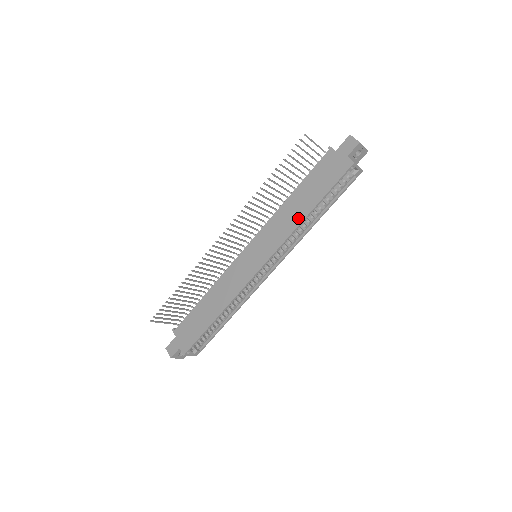
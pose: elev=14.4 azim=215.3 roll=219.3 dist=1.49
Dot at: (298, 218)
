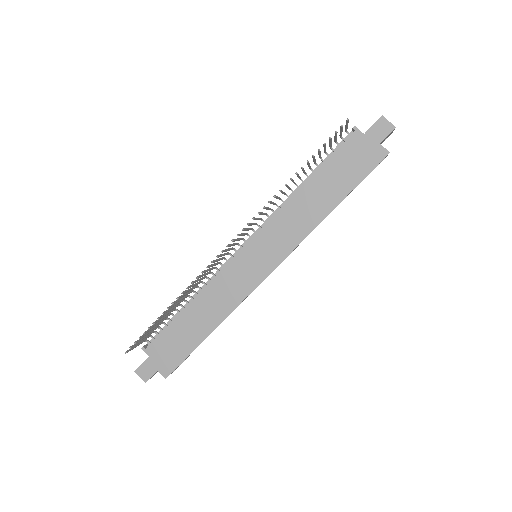
Dot at: (318, 215)
